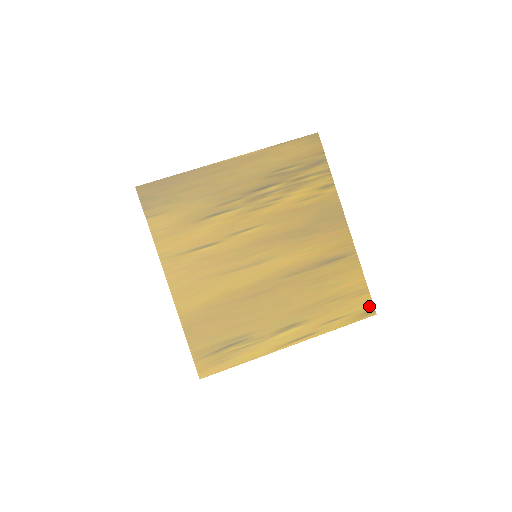
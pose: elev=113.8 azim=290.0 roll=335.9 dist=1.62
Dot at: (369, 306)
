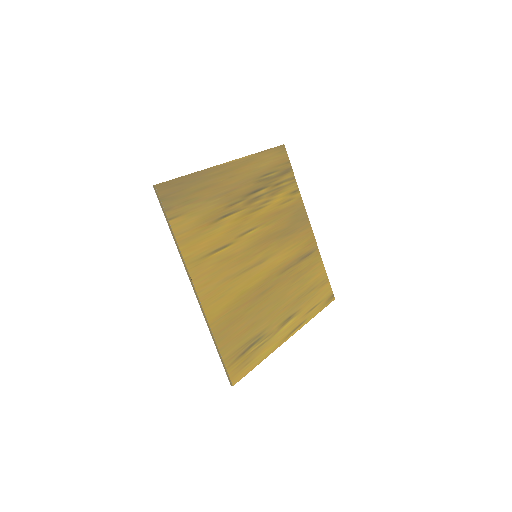
Dot at: (330, 293)
